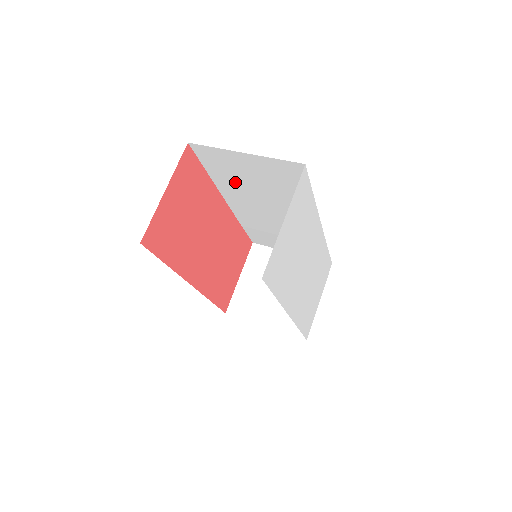
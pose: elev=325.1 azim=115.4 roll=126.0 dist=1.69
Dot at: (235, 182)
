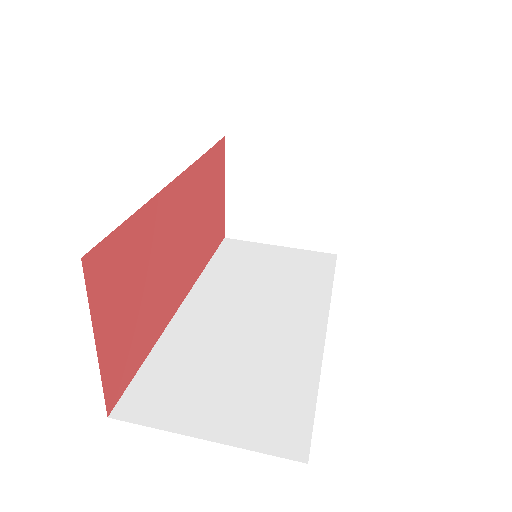
Dot at: occluded
